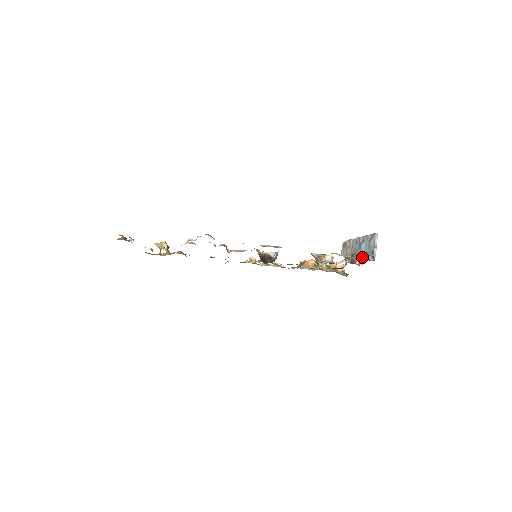
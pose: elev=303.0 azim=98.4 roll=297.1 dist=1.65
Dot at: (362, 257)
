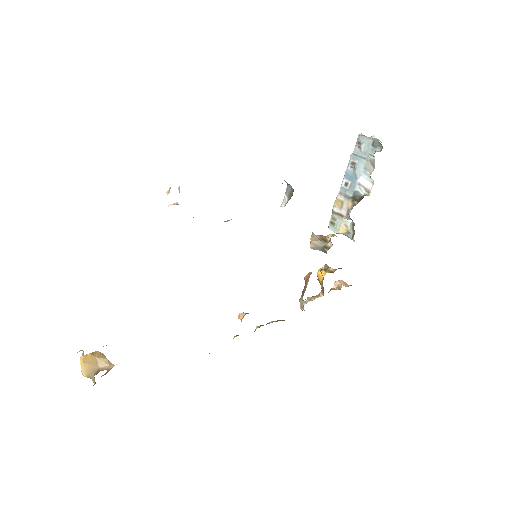
Dot at: (366, 177)
